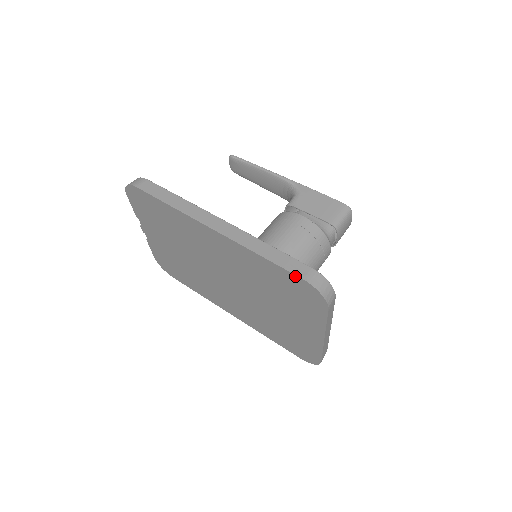
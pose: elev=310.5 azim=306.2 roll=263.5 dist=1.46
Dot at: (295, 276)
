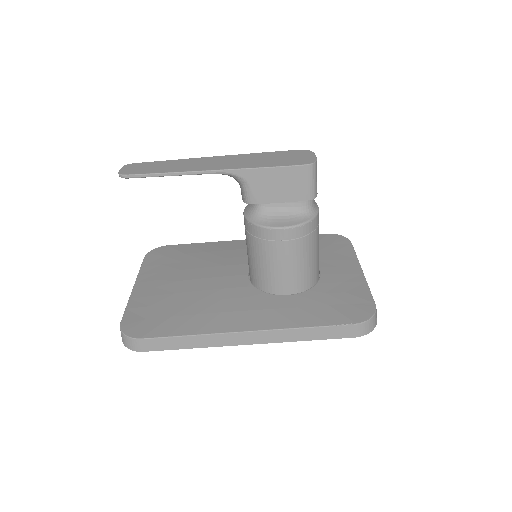
Dot at: (346, 337)
